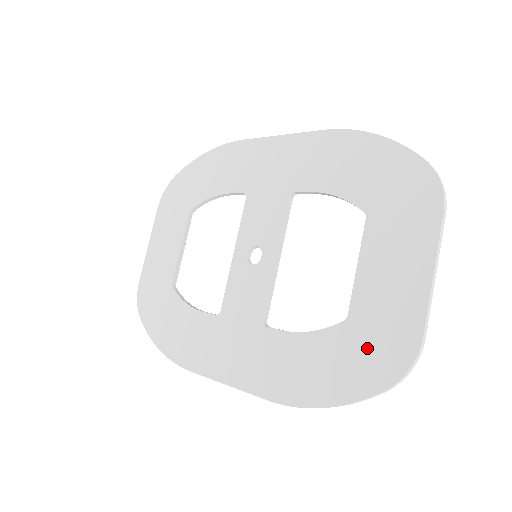
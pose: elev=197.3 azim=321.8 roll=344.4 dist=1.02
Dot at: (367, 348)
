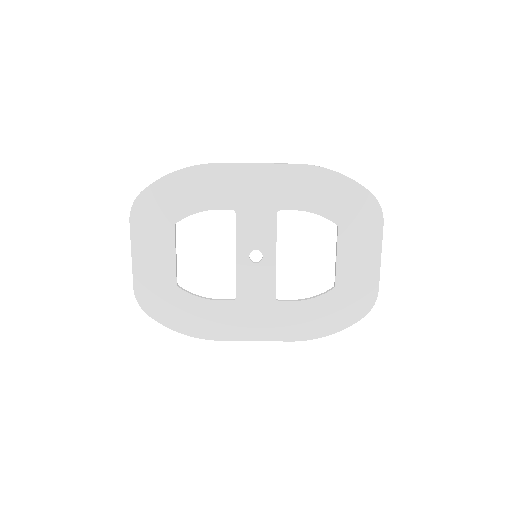
Dot at: (350, 301)
